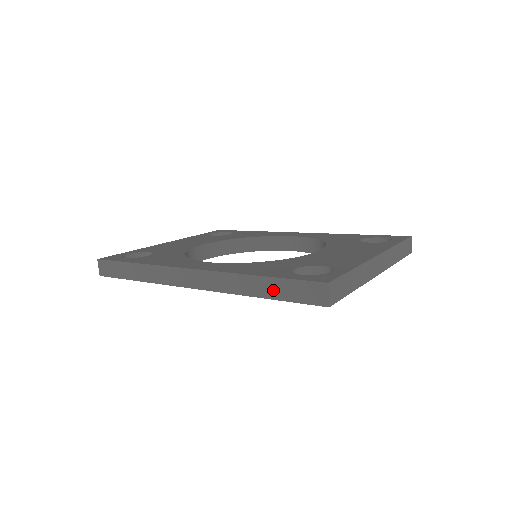
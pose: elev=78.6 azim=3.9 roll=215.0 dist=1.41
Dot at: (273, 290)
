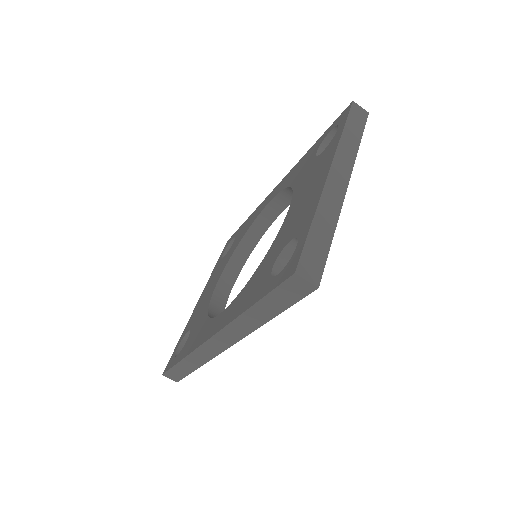
Dot at: (270, 309)
